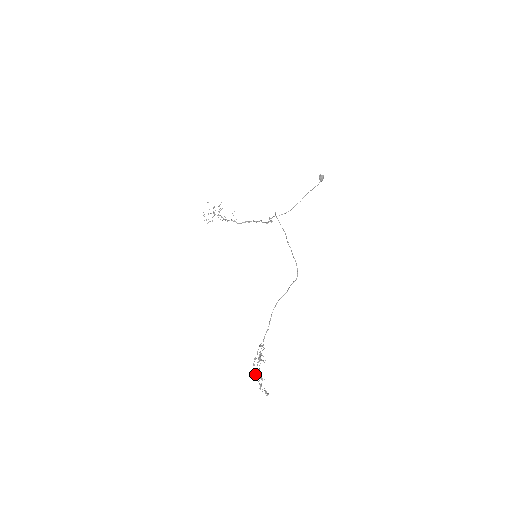
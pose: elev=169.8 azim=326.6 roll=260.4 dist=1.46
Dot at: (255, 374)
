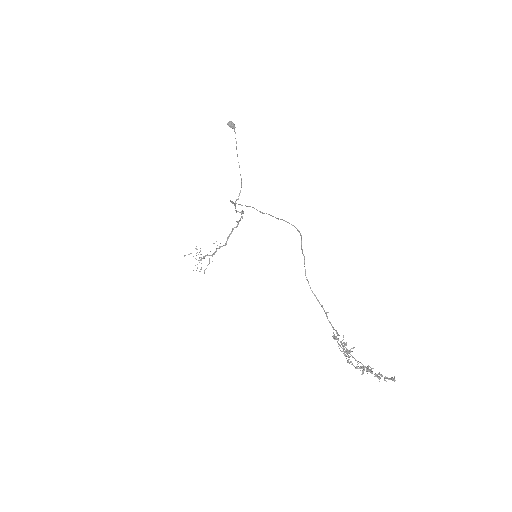
Dot at: occluded
